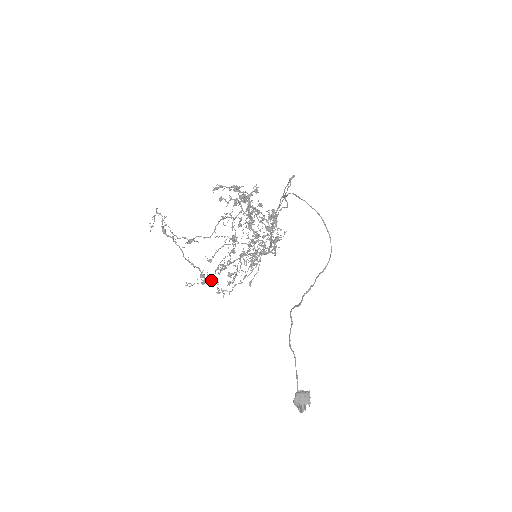
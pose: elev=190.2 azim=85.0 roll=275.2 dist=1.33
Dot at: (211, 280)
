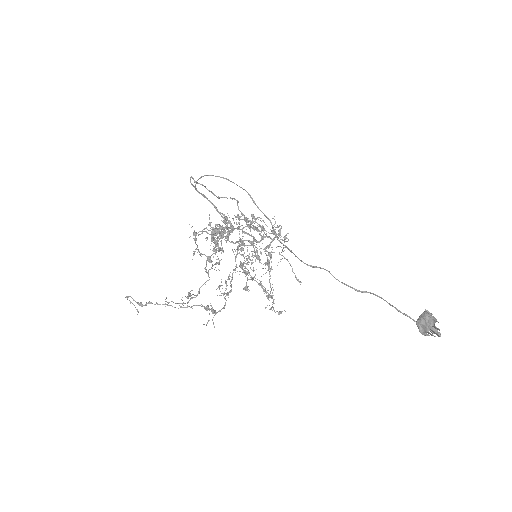
Dot at: (225, 305)
